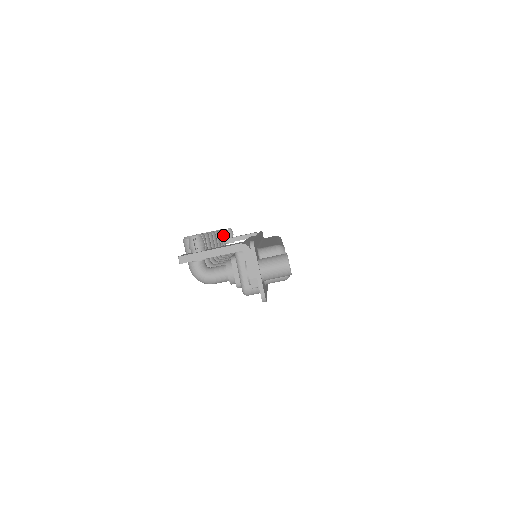
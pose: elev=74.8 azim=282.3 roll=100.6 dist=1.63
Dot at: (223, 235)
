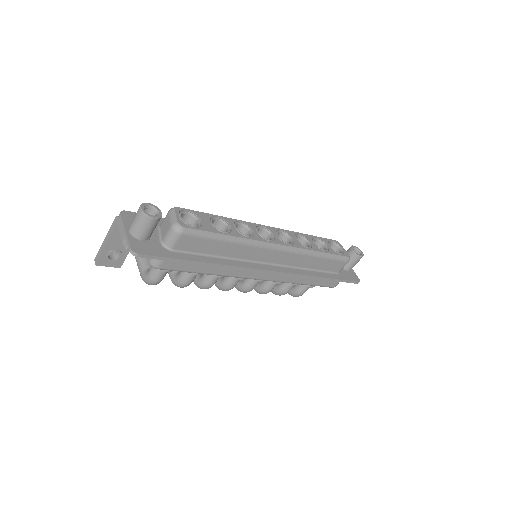
Dot at: occluded
